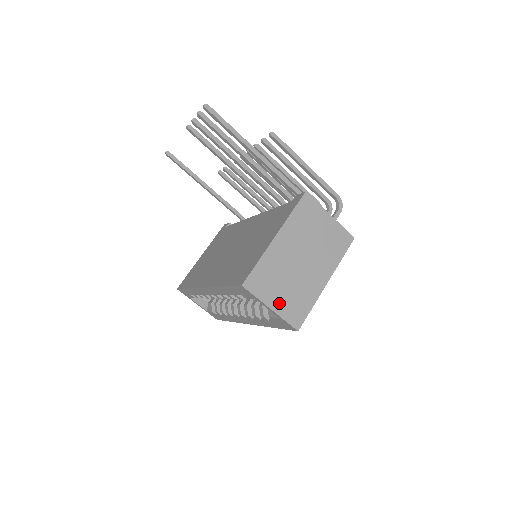
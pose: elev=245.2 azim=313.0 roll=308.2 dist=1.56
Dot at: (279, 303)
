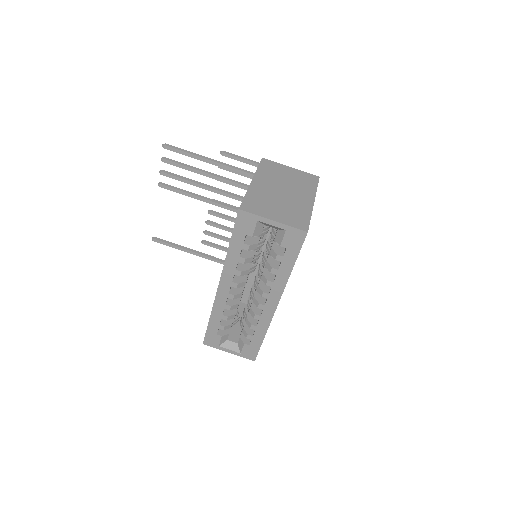
Dot at: (279, 217)
